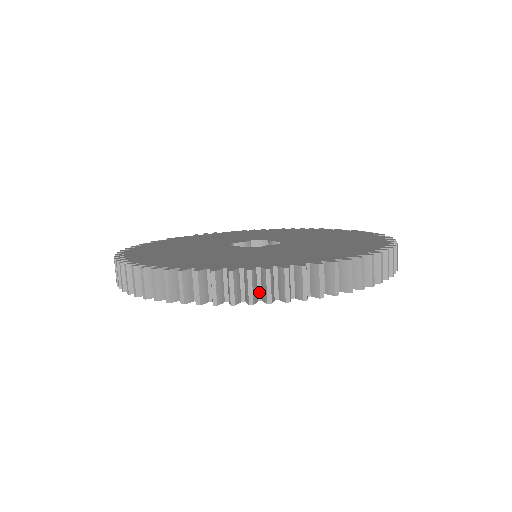
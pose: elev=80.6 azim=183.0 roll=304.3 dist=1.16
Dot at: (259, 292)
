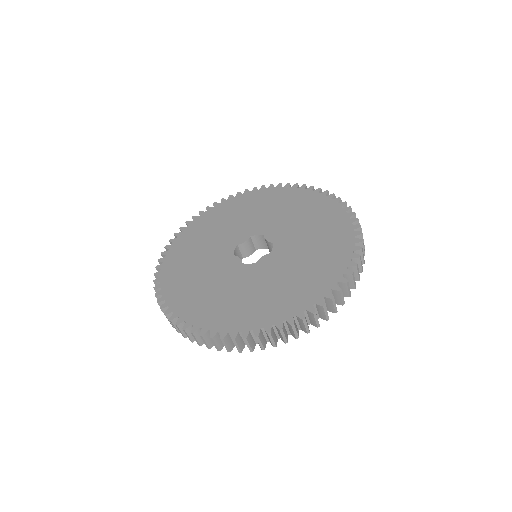
Dot at: (255, 340)
